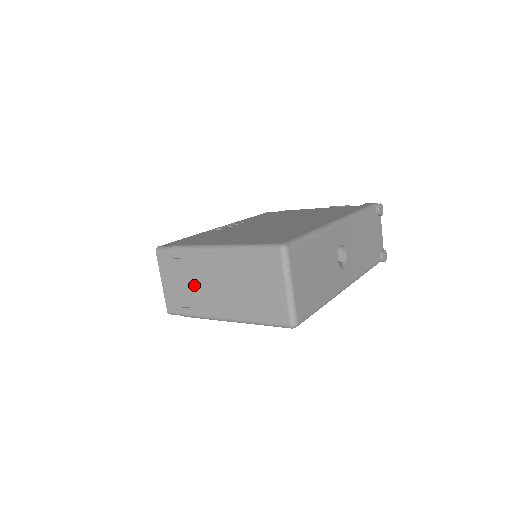
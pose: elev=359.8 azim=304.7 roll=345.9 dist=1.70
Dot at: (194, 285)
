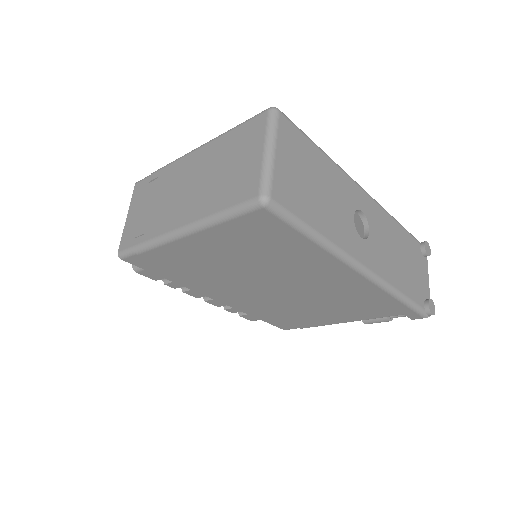
Dot at: (160, 202)
